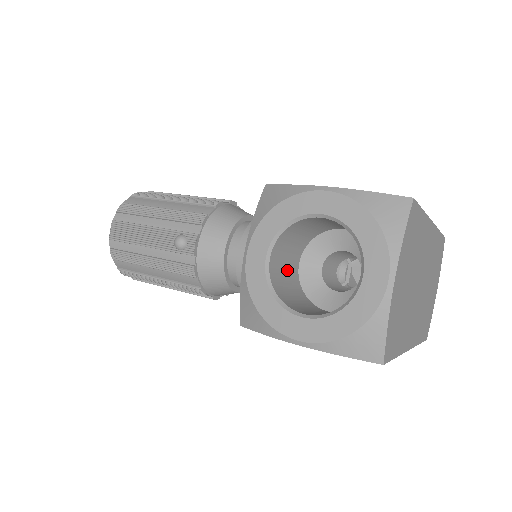
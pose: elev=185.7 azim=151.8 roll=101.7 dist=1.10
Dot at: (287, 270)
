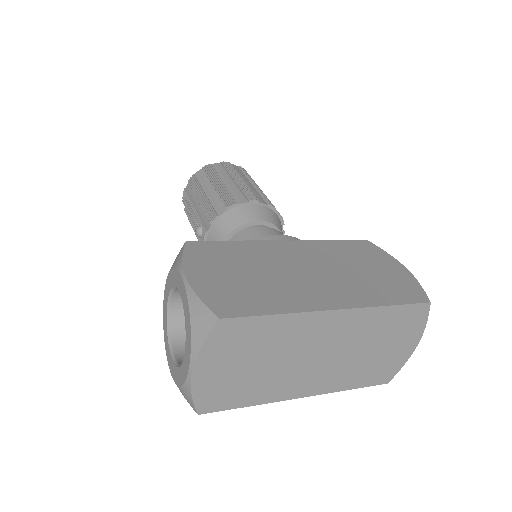
Dot at: occluded
